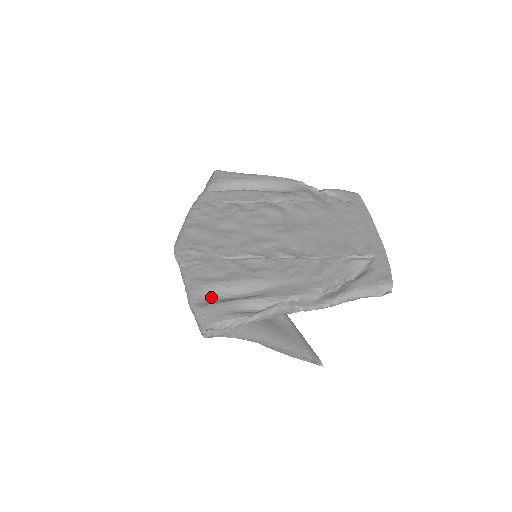
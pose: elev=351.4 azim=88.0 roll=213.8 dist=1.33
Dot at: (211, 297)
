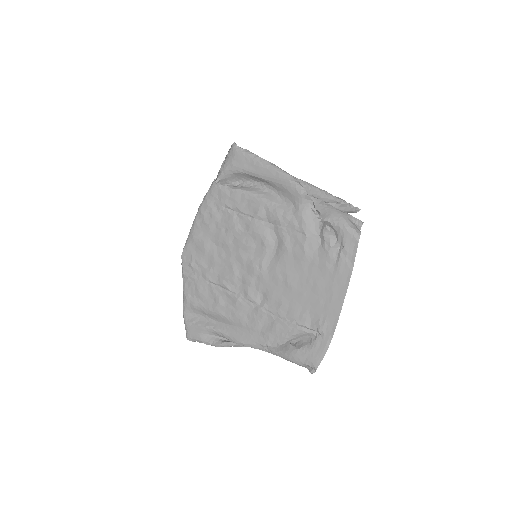
Dot at: (195, 314)
